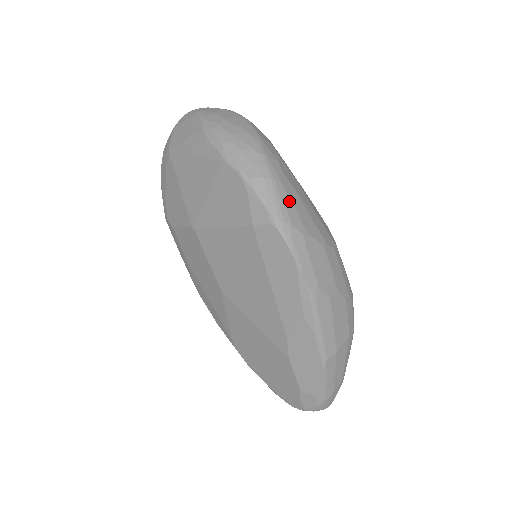
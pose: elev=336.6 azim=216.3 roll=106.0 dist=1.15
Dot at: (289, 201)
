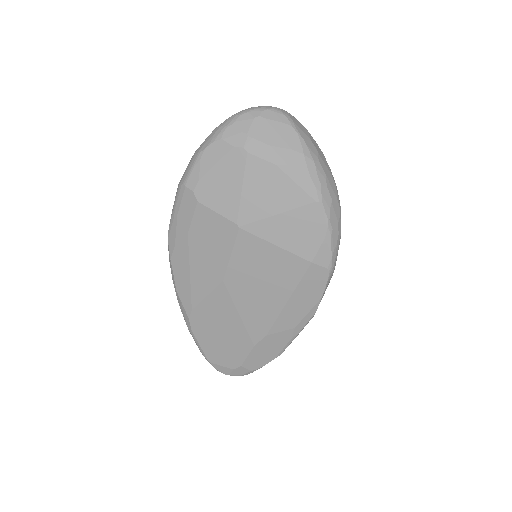
Dot at: occluded
